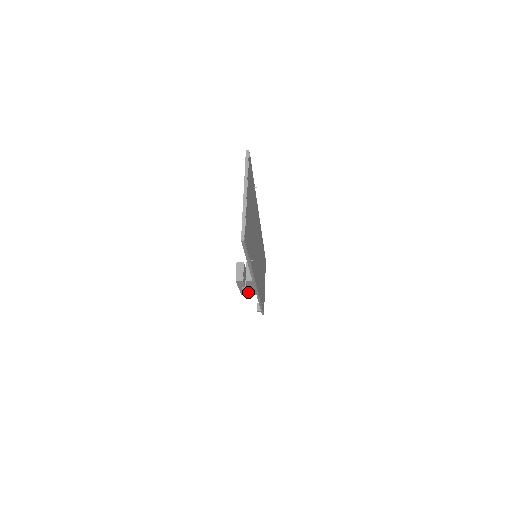
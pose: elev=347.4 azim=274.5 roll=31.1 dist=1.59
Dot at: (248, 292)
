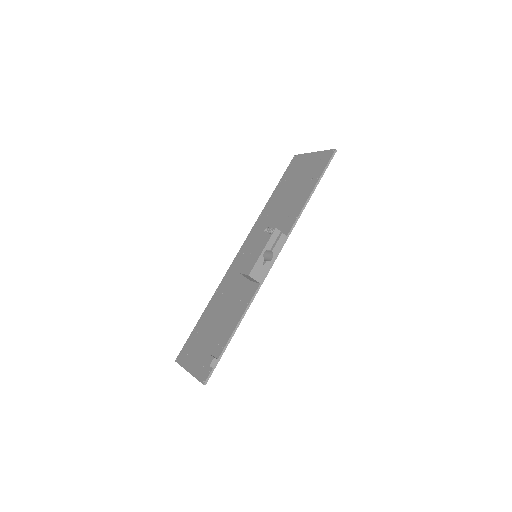
Dot at: (260, 270)
